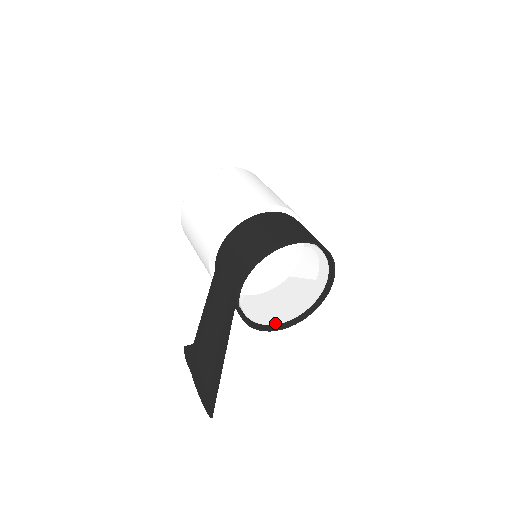
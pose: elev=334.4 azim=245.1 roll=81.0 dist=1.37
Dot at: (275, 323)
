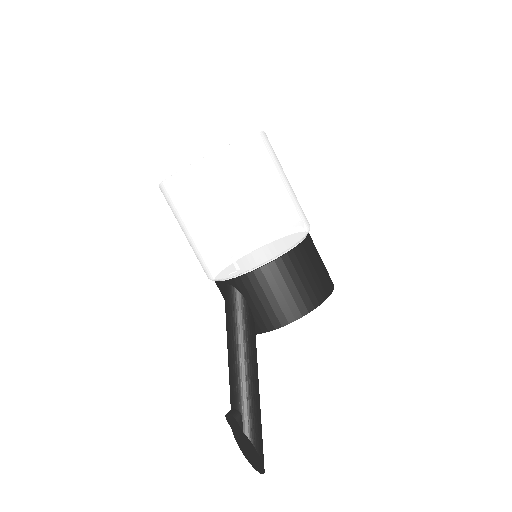
Dot at: occluded
